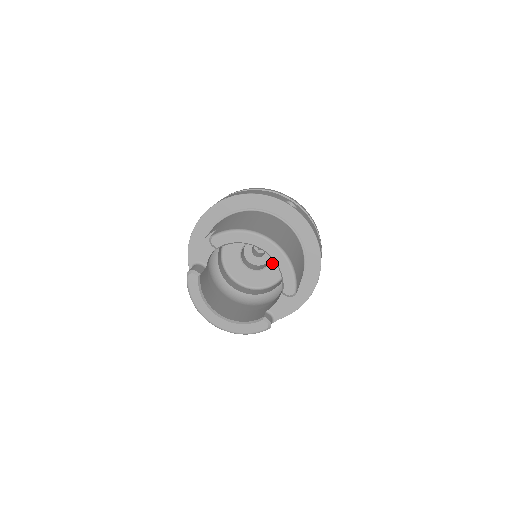
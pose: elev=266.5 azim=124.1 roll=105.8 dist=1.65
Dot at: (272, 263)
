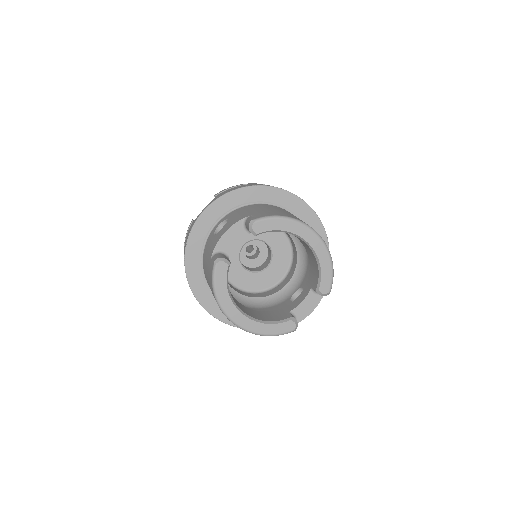
Dot at: (272, 265)
